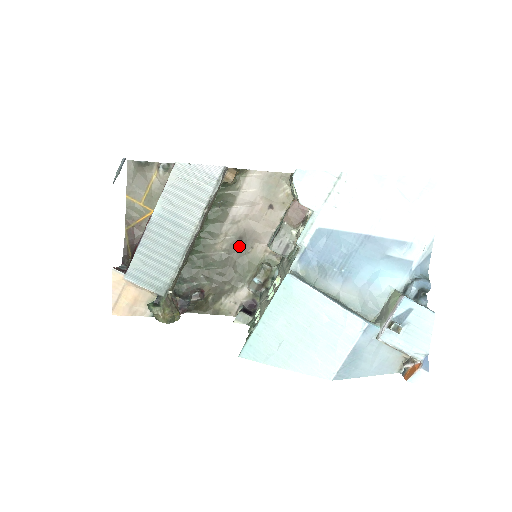
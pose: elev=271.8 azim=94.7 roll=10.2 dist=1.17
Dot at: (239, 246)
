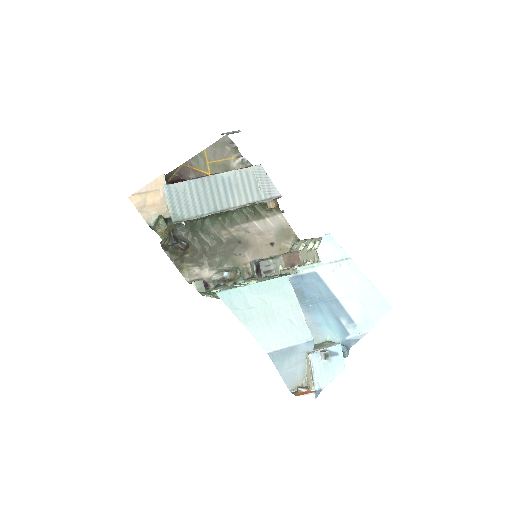
Dot at: (234, 245)
